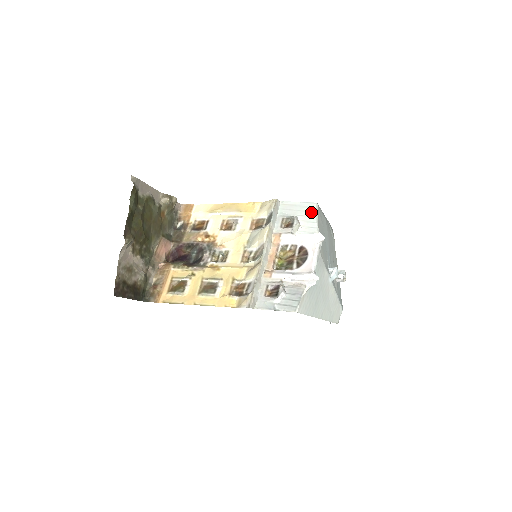
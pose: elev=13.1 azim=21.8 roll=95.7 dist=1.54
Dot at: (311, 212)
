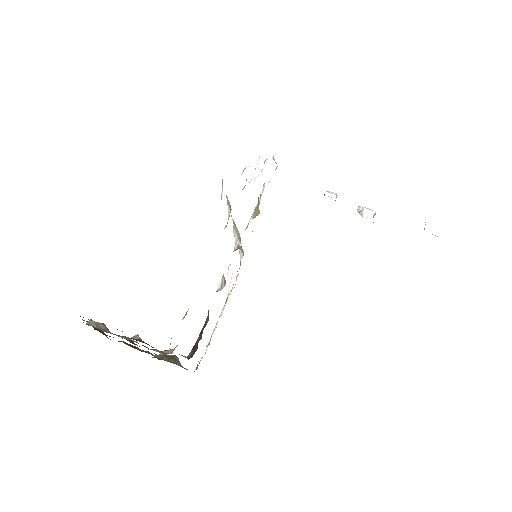
Dot at: occluded
